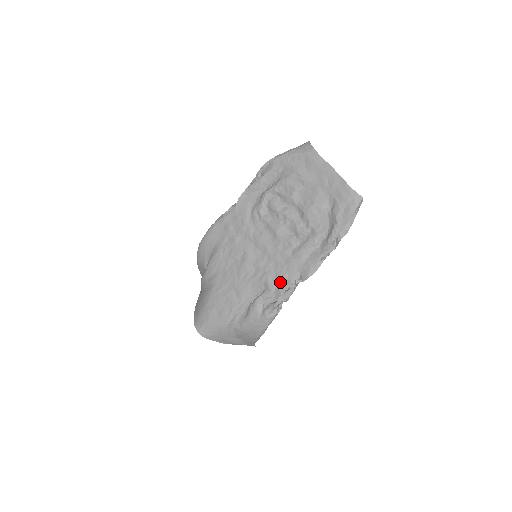
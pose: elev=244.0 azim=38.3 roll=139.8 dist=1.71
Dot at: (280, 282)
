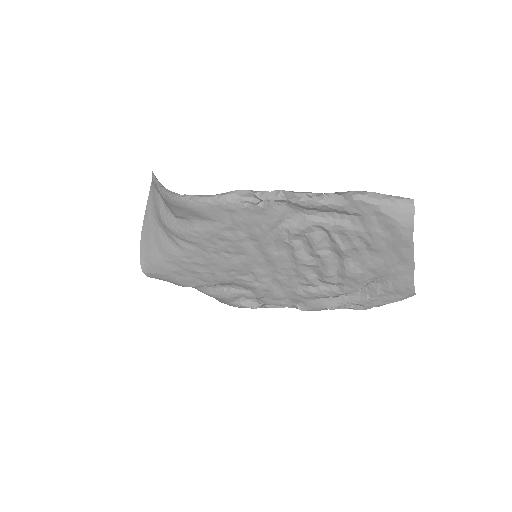
Dot at: (272, 298)
